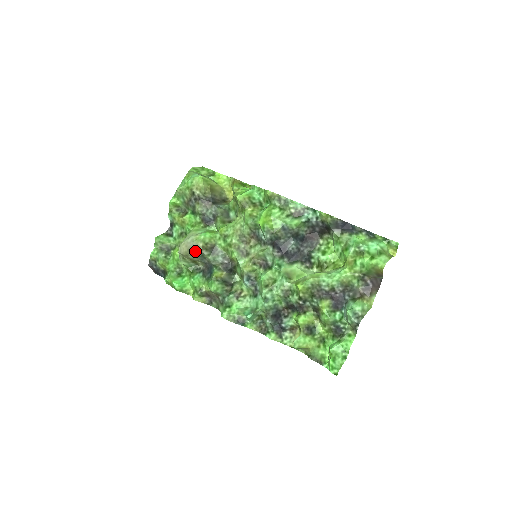
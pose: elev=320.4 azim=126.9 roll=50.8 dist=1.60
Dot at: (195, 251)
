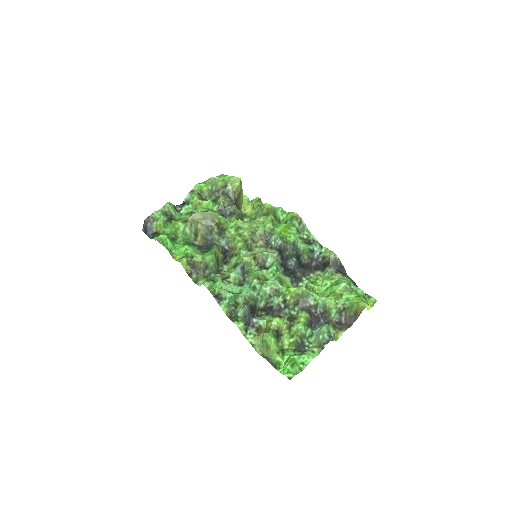
Dot at: (209, 222)
